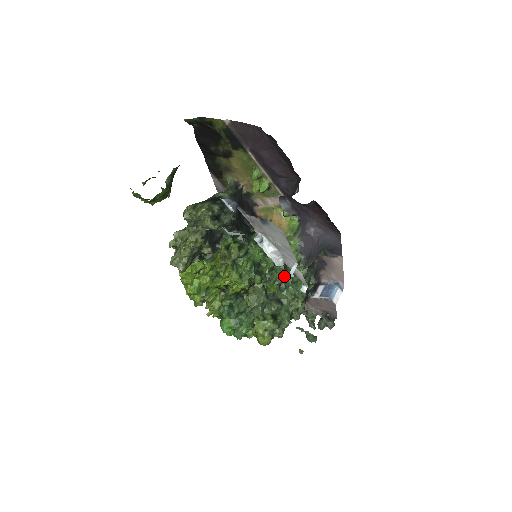
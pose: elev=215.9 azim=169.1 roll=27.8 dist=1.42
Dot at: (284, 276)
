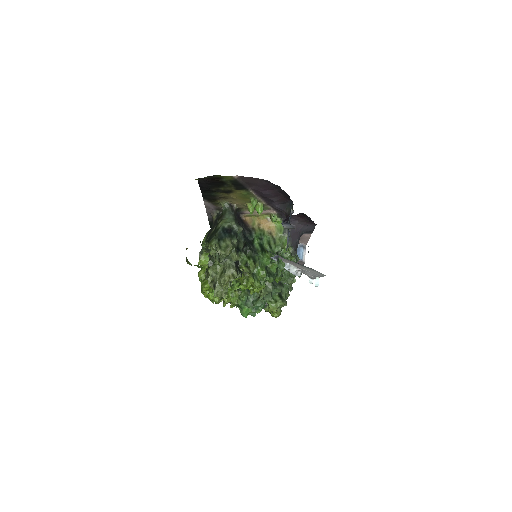
Dot at: occluded
